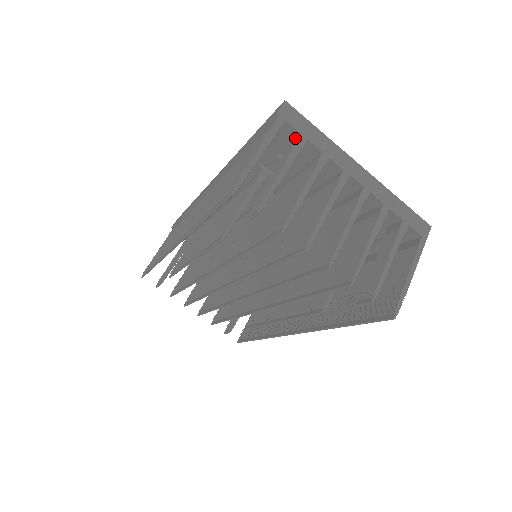
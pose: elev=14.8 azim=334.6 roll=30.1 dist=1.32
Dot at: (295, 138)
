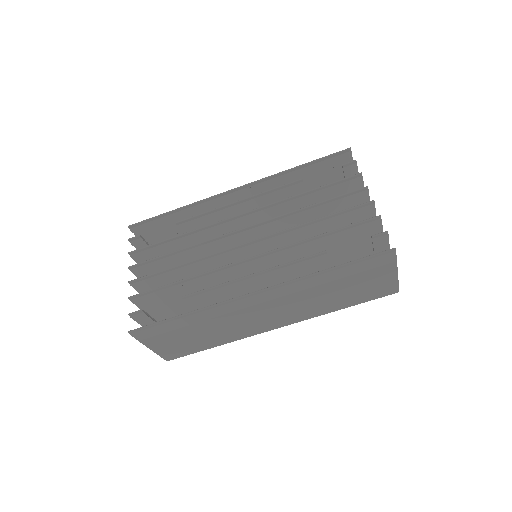
Dot at: occluded
